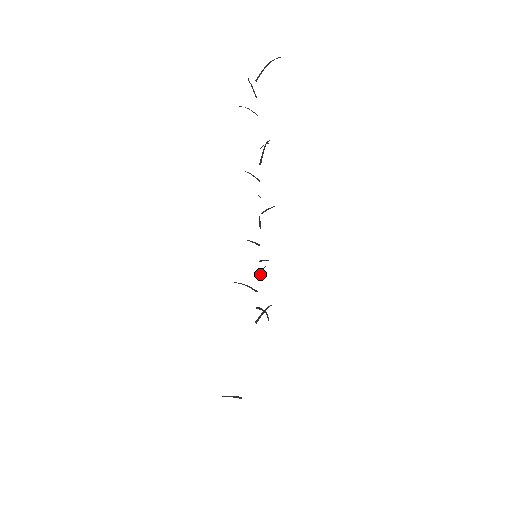
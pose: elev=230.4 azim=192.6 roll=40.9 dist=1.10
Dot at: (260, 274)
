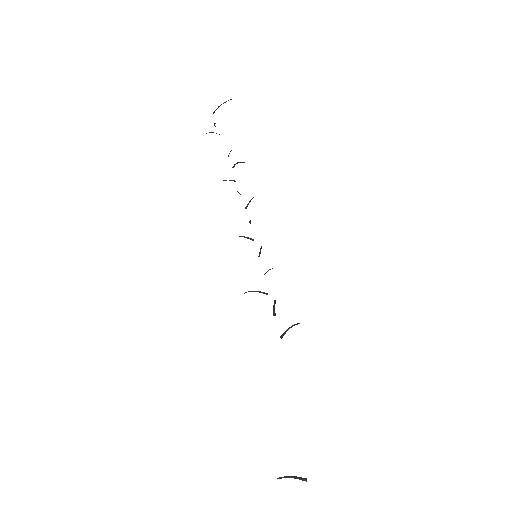
Dot at: (265, 273)
